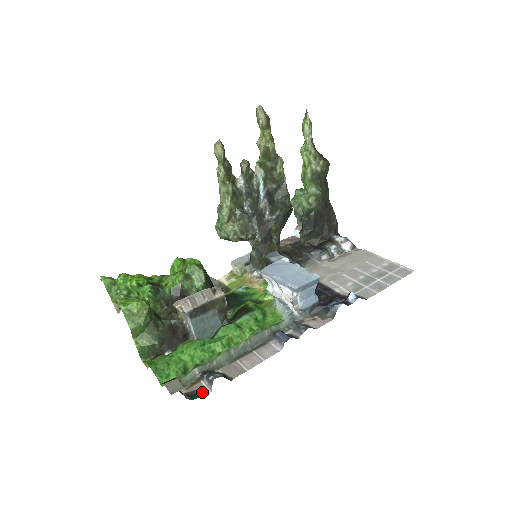
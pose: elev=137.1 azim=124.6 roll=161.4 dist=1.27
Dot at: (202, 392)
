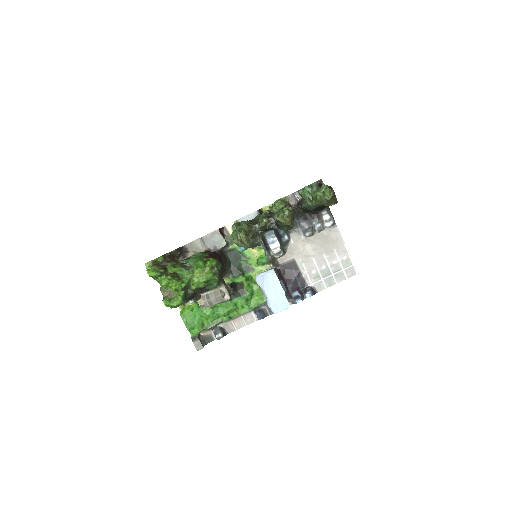
Dot at: (211, 338)
